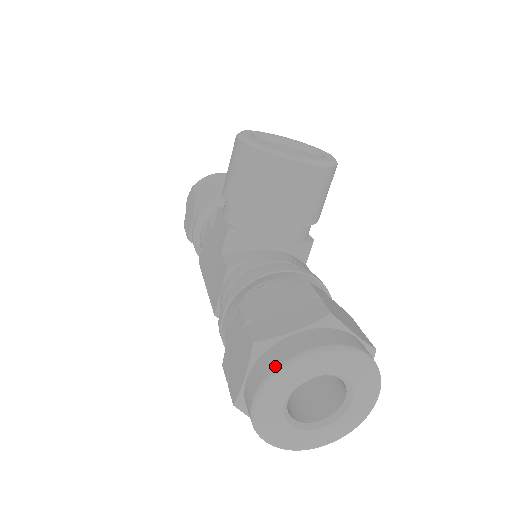
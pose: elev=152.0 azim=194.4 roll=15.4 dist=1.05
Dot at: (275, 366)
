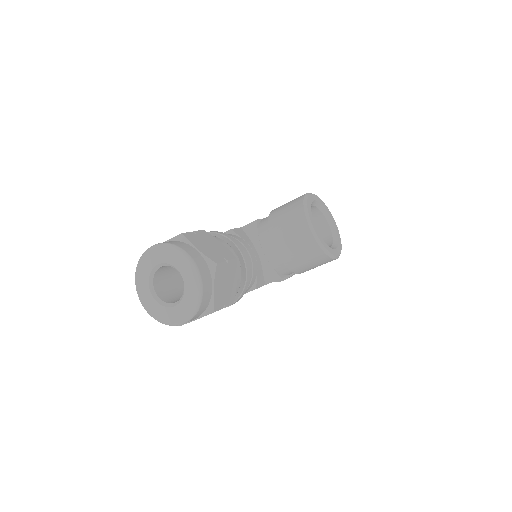
Dot at: (172, 243)
